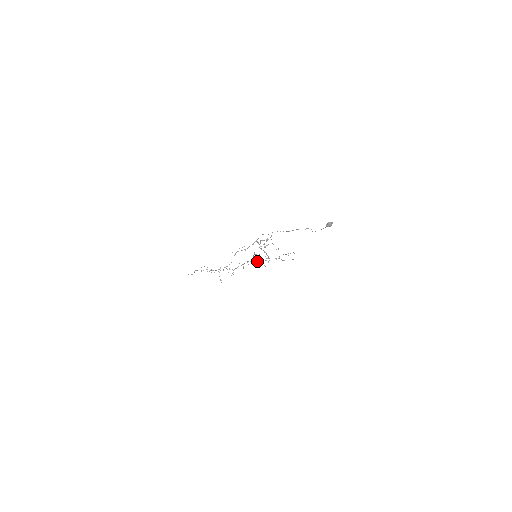
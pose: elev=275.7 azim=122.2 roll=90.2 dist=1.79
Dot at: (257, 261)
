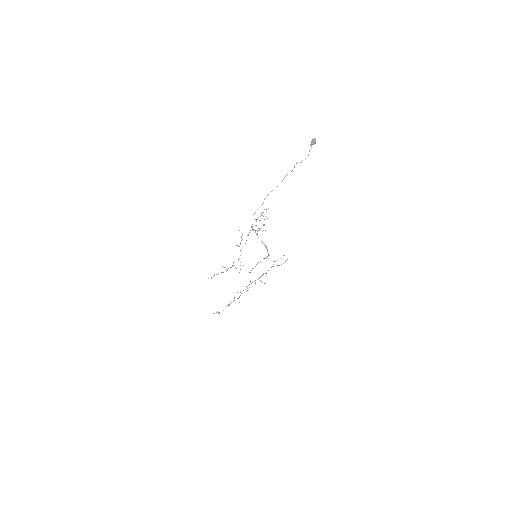
Dot at: occluded
